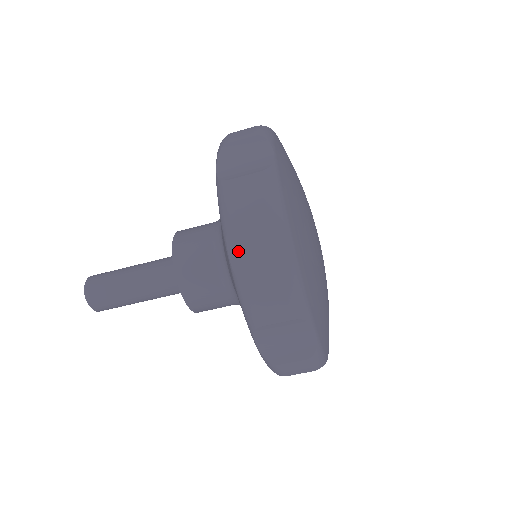
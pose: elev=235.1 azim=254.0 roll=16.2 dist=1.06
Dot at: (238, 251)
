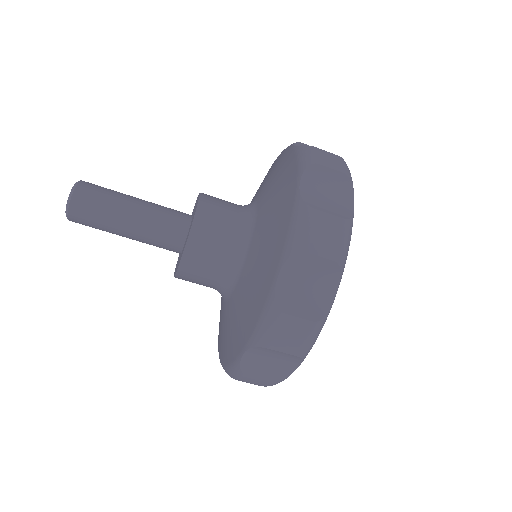
Dot at: (288, 277)
